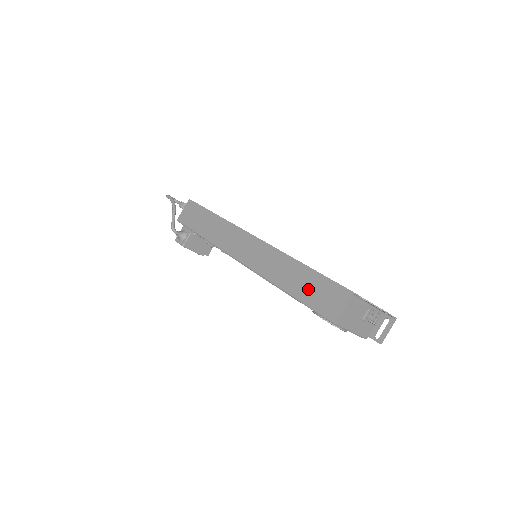
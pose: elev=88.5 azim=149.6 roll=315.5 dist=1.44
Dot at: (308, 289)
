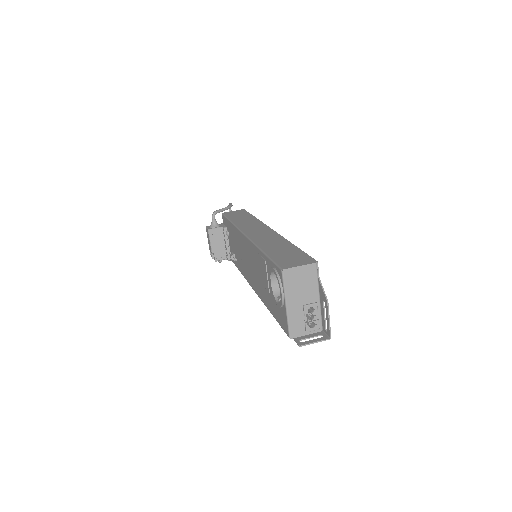
Dot at: (282, 253)
